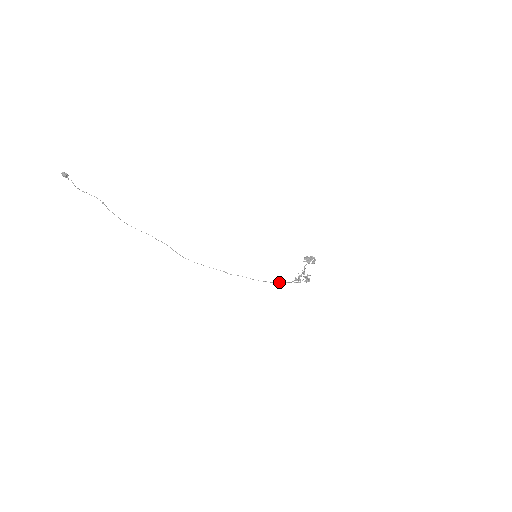
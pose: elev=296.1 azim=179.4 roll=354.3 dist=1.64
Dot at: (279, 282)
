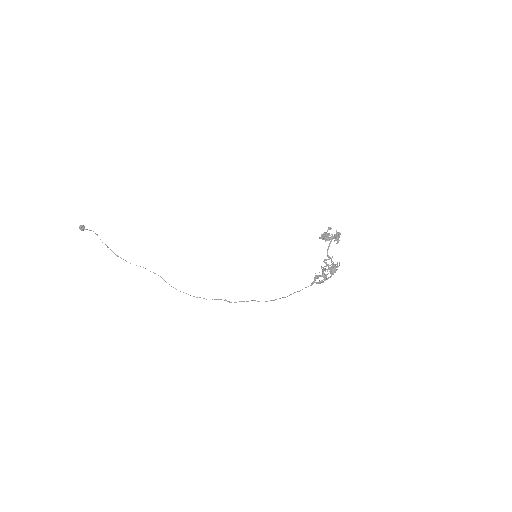
Dot at: occluded
